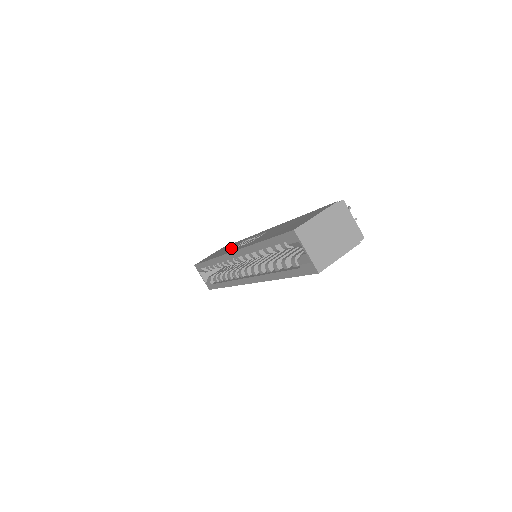
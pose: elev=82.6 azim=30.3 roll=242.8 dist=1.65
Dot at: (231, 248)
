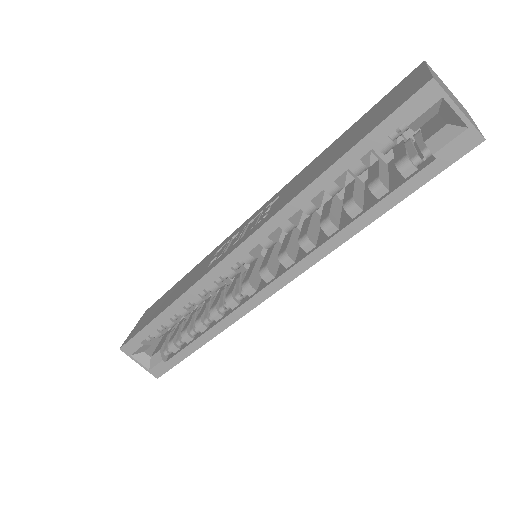
Dot at: (205, 266)
